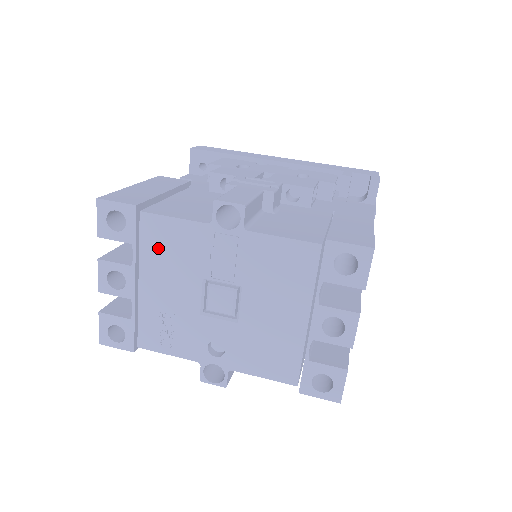
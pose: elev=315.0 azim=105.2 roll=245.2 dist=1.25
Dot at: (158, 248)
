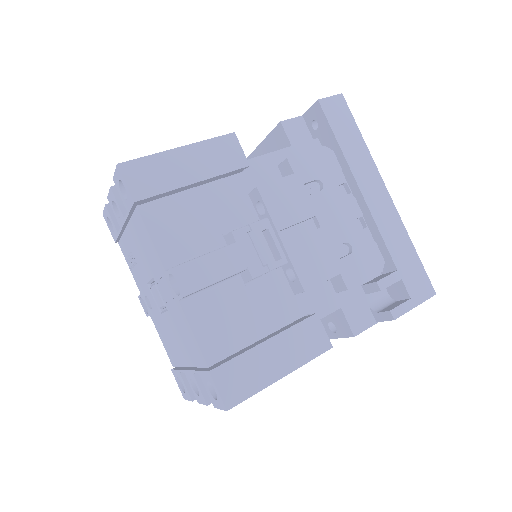
Dot at: (139, 233)
